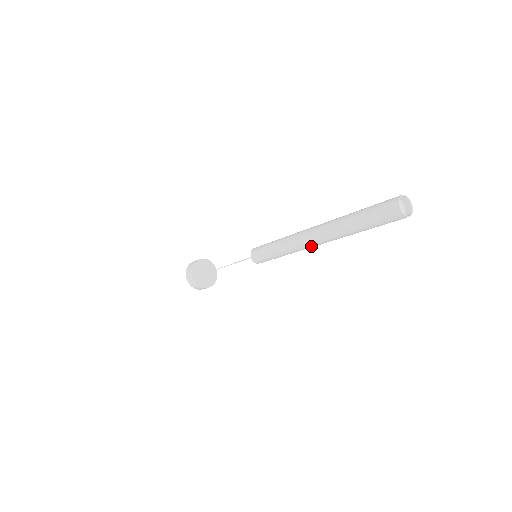
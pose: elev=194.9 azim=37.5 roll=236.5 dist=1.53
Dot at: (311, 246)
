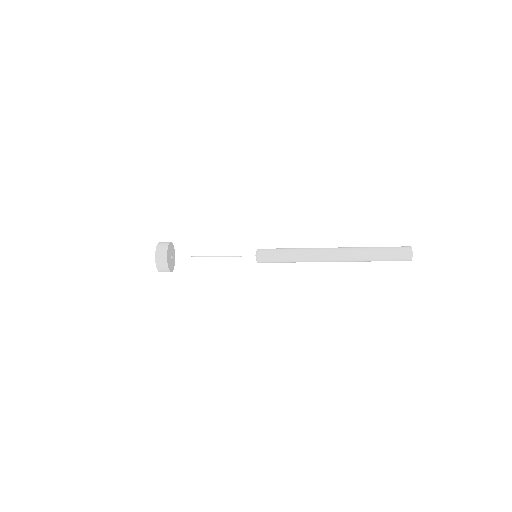
Dot at: occluded
